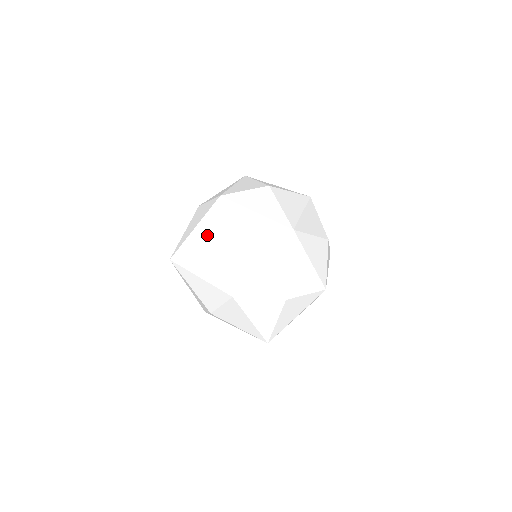
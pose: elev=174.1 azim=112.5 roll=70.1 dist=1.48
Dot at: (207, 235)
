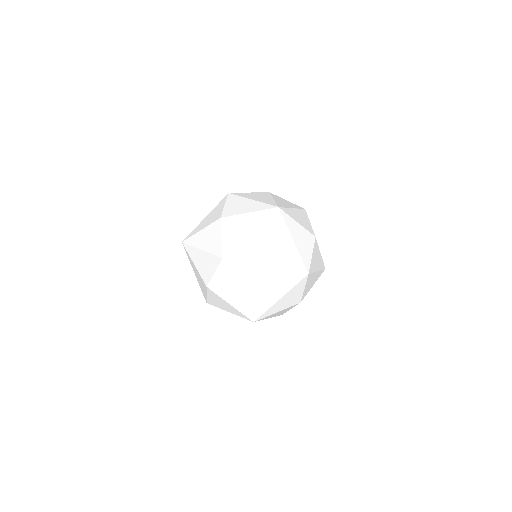
Dot at: (212, 217)
